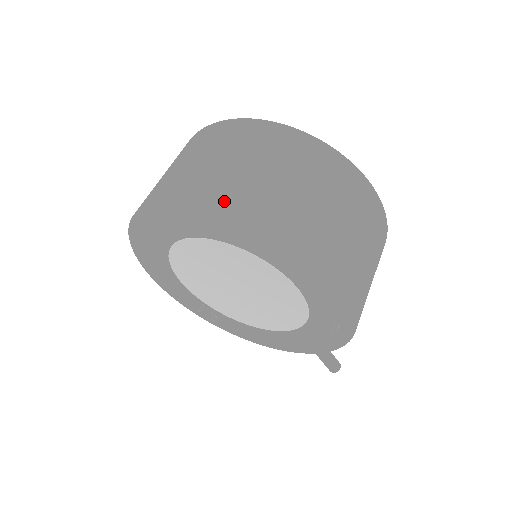
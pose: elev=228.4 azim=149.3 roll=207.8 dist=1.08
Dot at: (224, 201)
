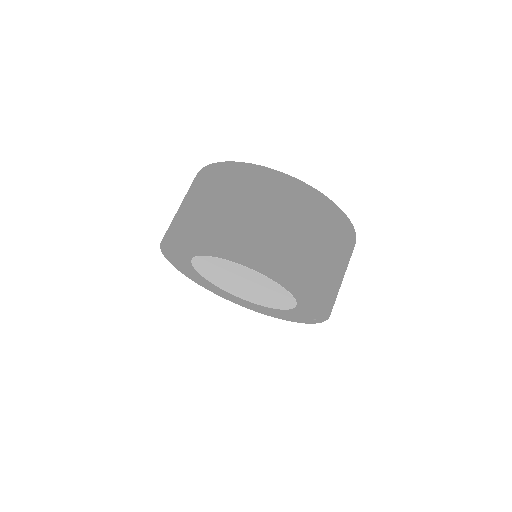
Dot at: (280, 261)
